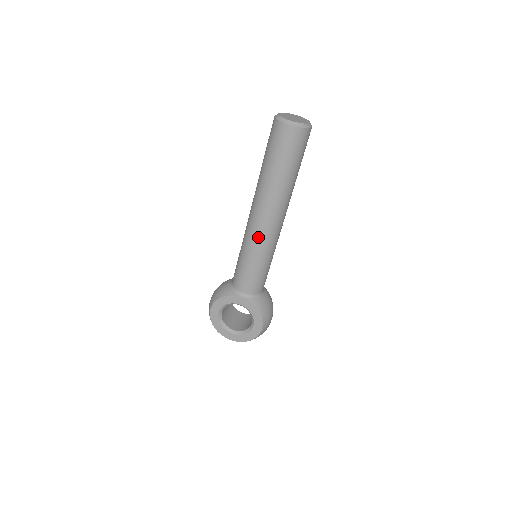
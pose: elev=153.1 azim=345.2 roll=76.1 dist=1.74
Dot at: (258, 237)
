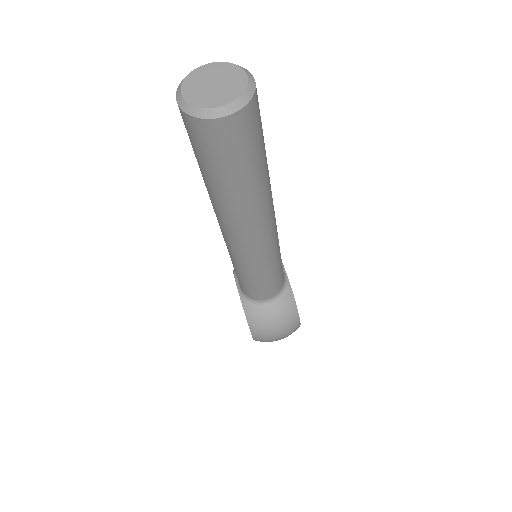
Dot at: occluded
